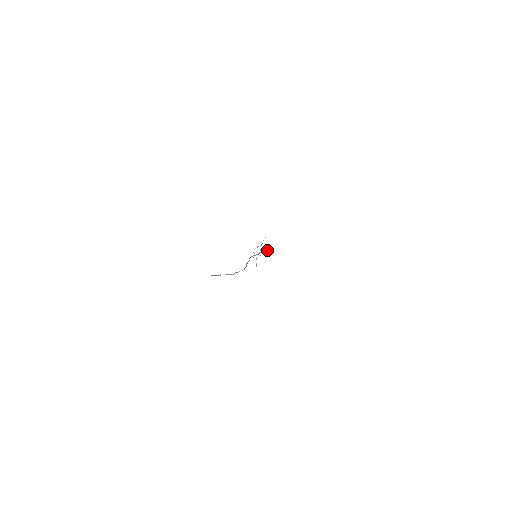
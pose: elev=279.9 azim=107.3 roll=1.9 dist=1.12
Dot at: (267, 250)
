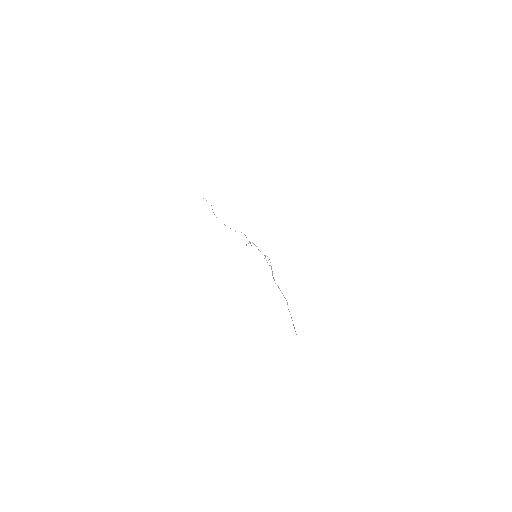
Dot at: (269, 259)
